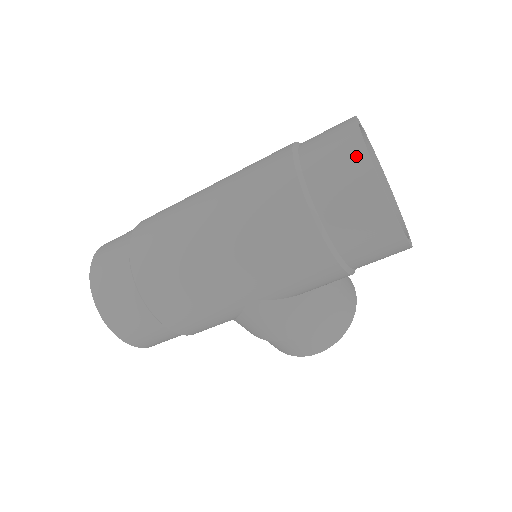
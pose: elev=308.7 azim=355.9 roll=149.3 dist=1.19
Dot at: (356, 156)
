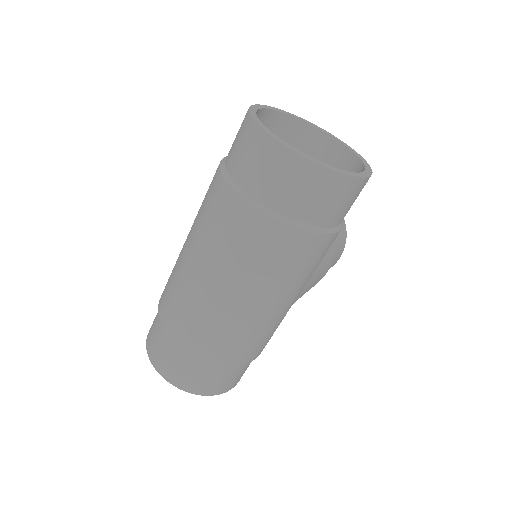
Dot at: (298, 166)
